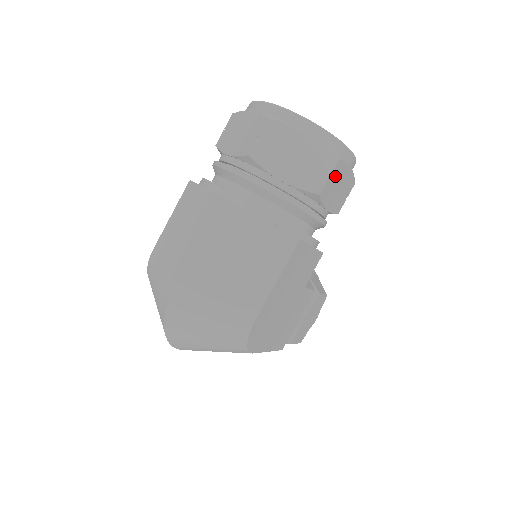
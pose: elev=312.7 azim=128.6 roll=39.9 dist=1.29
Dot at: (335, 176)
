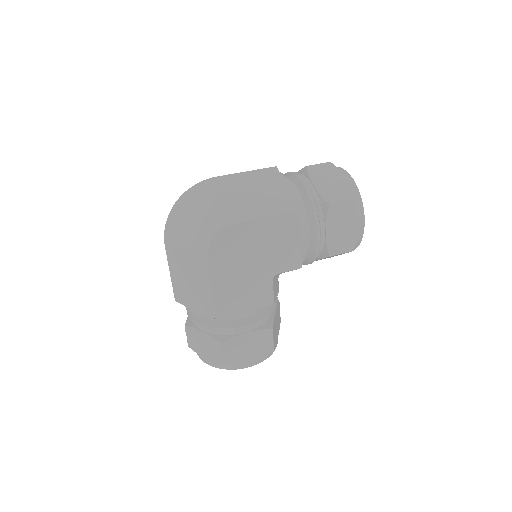
Dot at: (345, 211)
